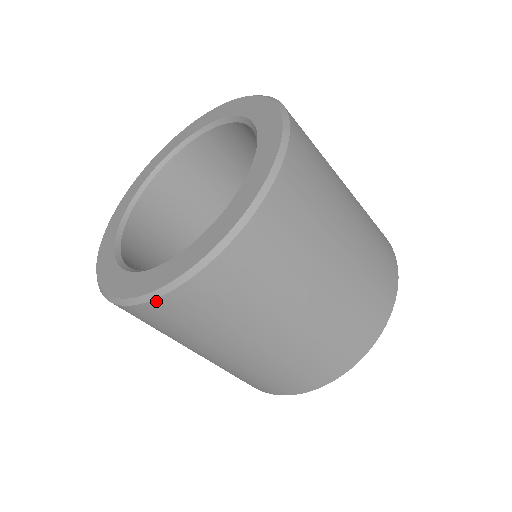
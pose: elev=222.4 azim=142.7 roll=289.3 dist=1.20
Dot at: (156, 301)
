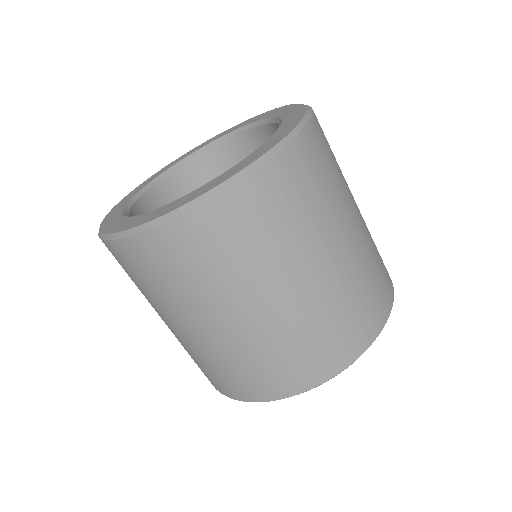
Dot at: (137, 237)
